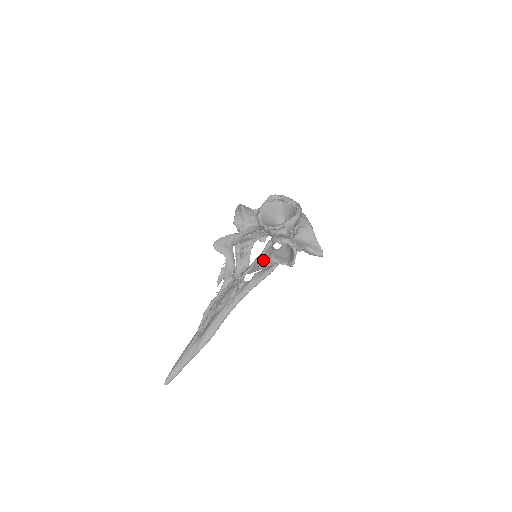
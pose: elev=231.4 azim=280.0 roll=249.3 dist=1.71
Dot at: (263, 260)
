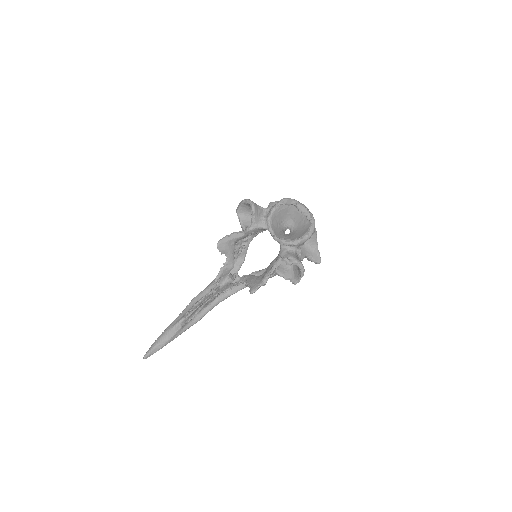
Dot at: occluded
